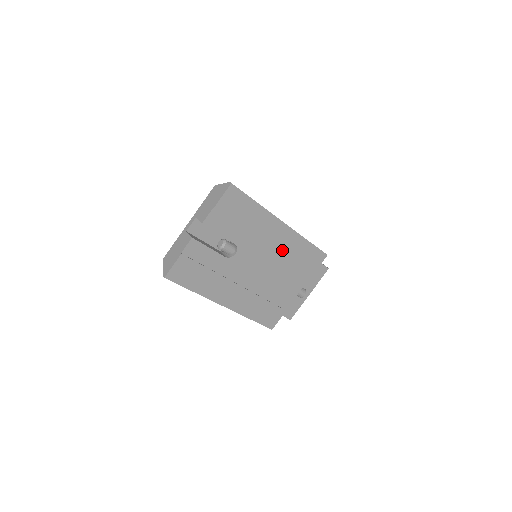
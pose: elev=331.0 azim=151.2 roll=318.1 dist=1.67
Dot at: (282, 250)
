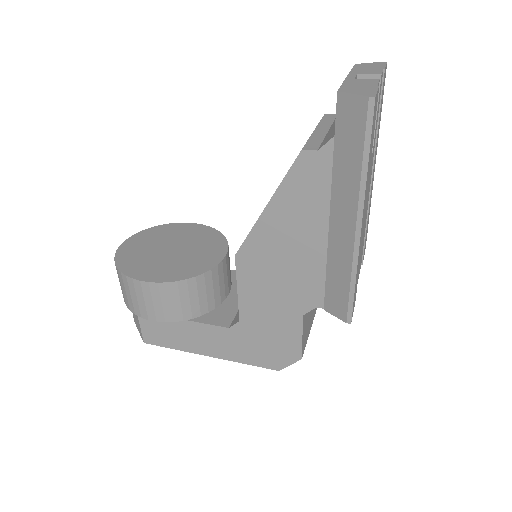
Dot at: occluded
